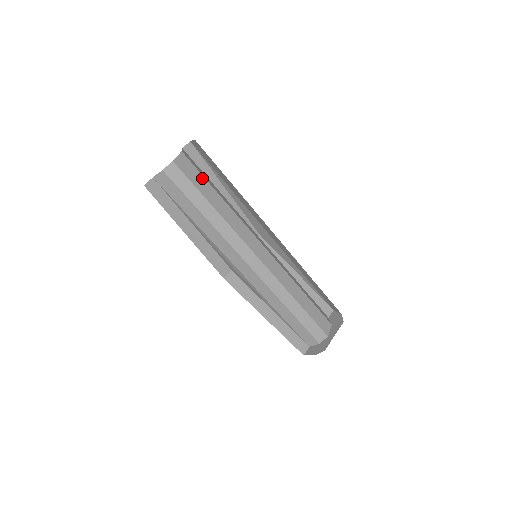
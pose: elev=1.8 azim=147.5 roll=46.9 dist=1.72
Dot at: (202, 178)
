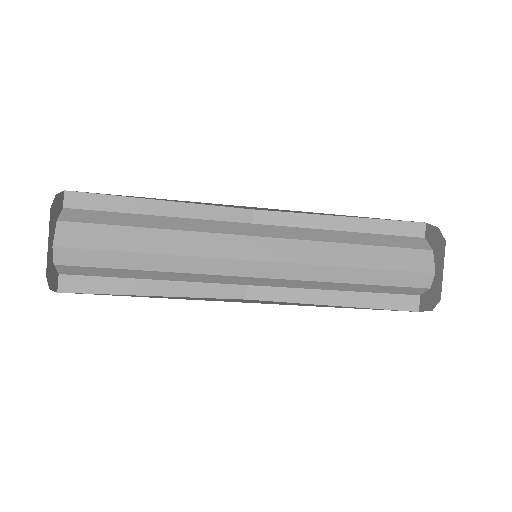
Dot at: (108, 229)
